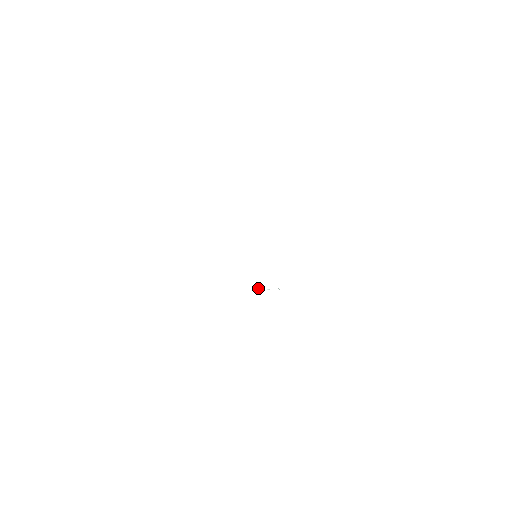
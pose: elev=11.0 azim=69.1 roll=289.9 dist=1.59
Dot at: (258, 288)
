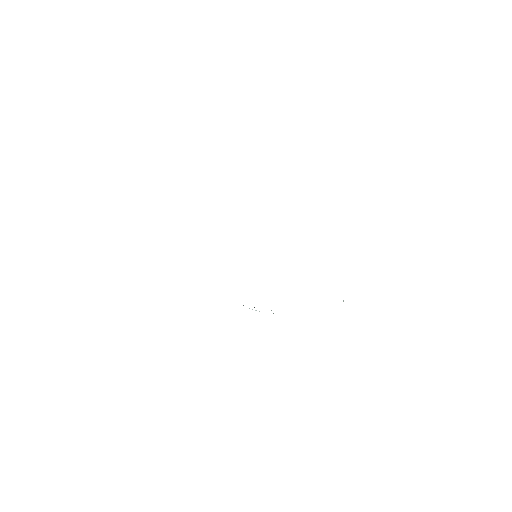
Dot at: occluded
